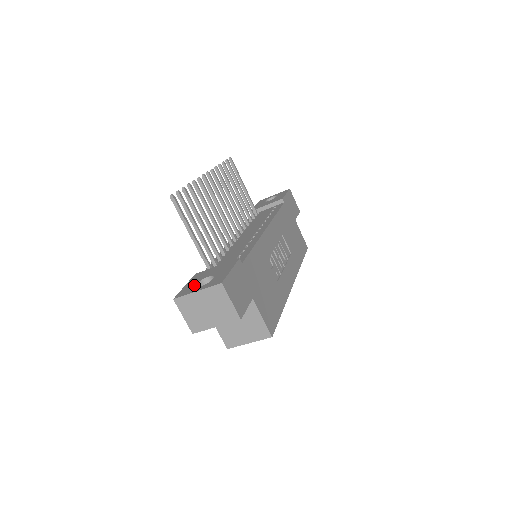
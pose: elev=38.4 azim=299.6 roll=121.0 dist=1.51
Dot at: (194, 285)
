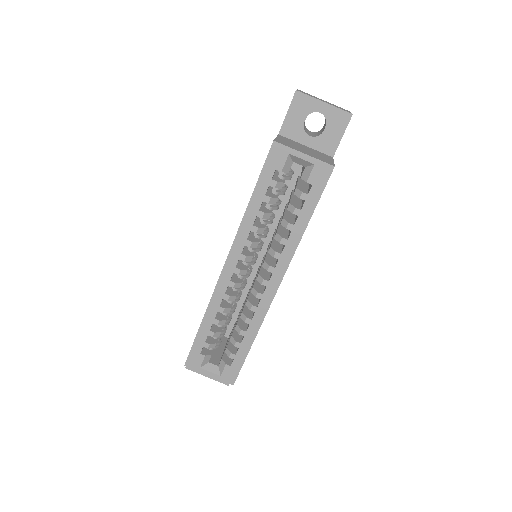
Dot at: occluded
